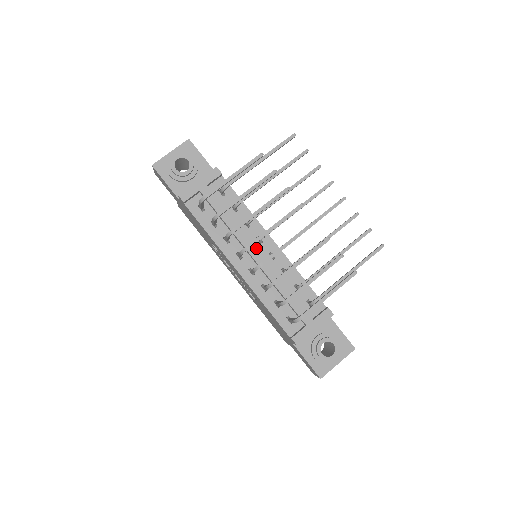
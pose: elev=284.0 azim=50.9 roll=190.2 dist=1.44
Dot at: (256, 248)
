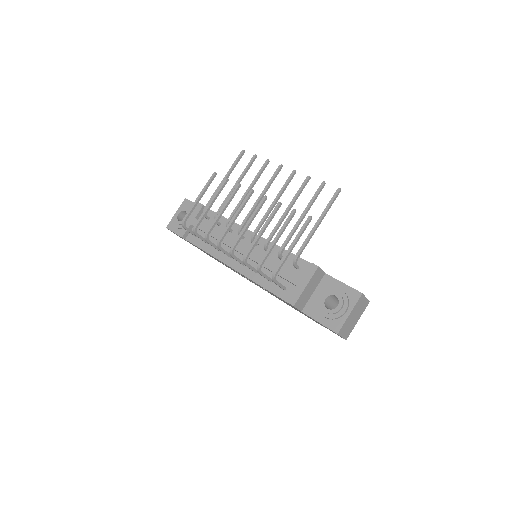
Dot at: (239, 244)
